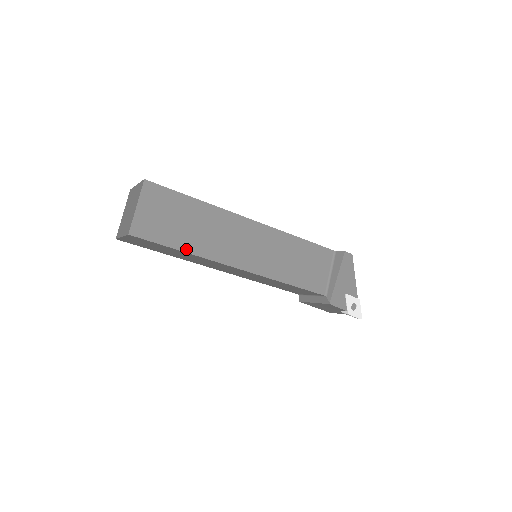
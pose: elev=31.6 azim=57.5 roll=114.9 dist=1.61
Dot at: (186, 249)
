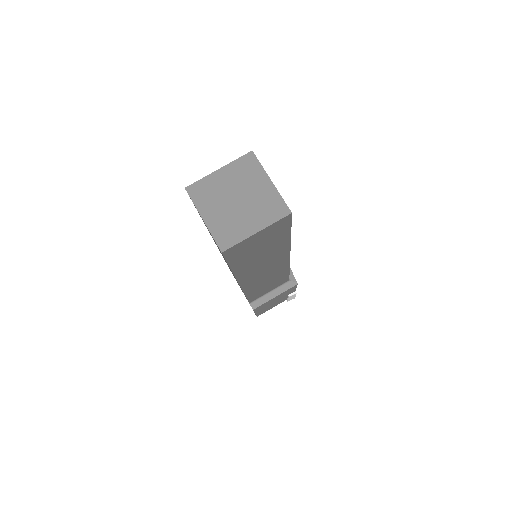
Dot at: occluded
